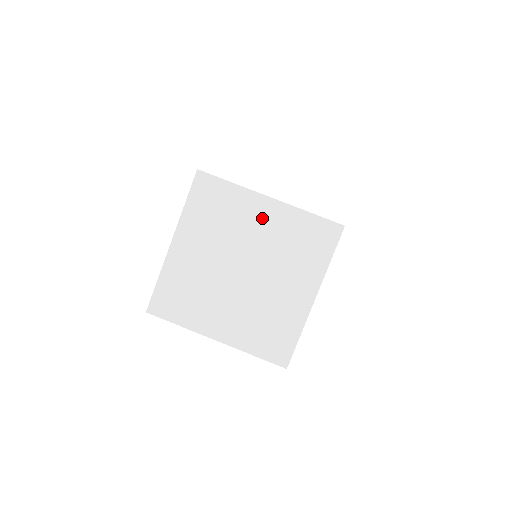
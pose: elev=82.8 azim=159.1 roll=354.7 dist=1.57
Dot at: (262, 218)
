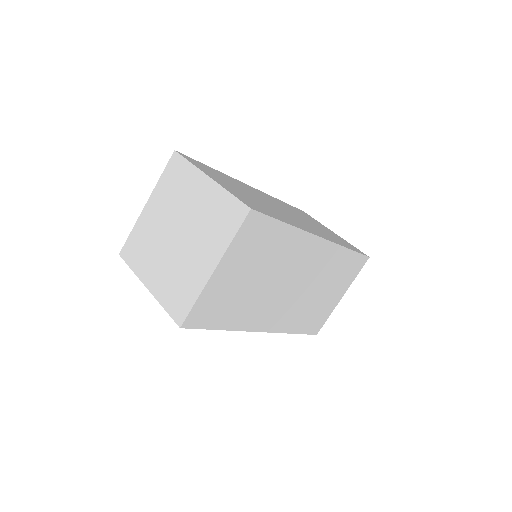
Dot at: (154, 212)
